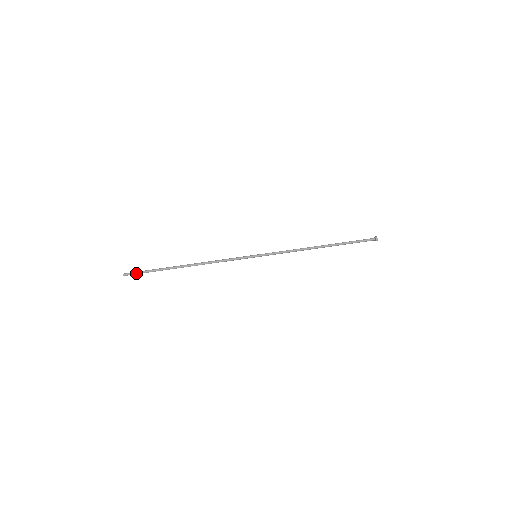
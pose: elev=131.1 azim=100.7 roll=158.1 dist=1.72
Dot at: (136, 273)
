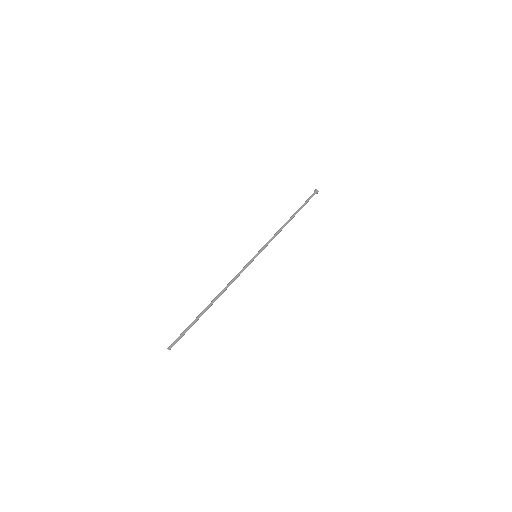
Dot at: (179, 338)
